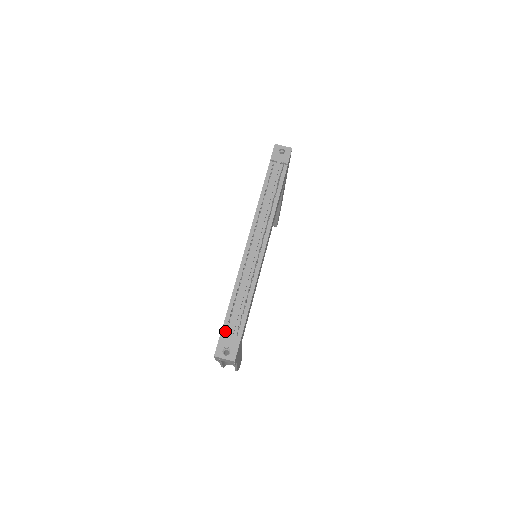
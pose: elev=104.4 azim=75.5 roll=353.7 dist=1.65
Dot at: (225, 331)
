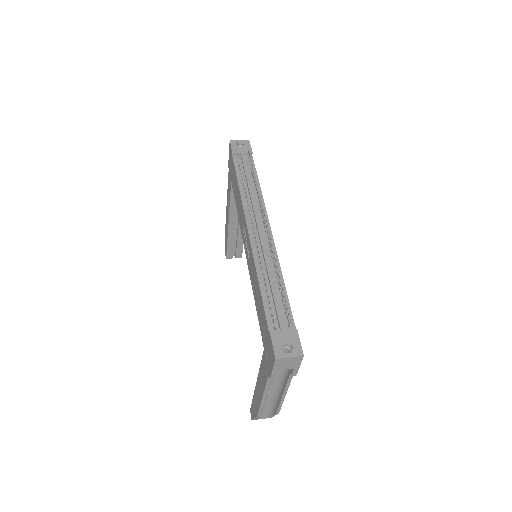
Dot at: (273, 327)
